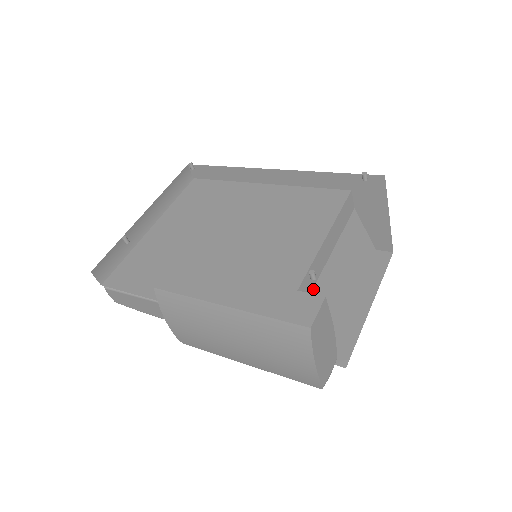
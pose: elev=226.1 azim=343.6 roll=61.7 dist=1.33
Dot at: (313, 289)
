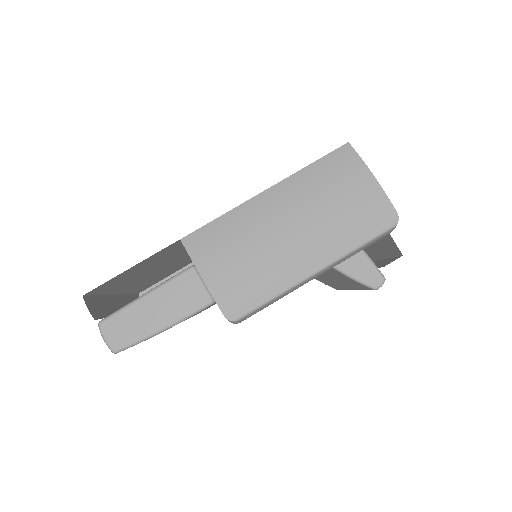
Dot at: occluded
